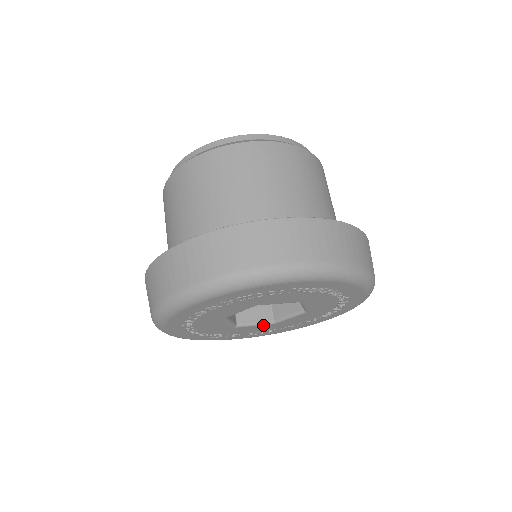
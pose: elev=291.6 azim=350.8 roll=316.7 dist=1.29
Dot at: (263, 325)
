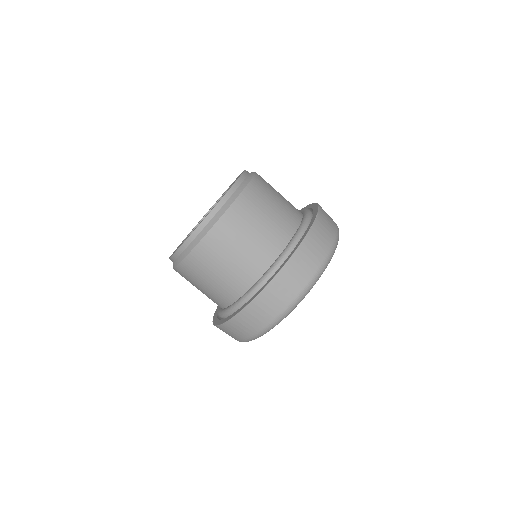
Dot at: occluded
